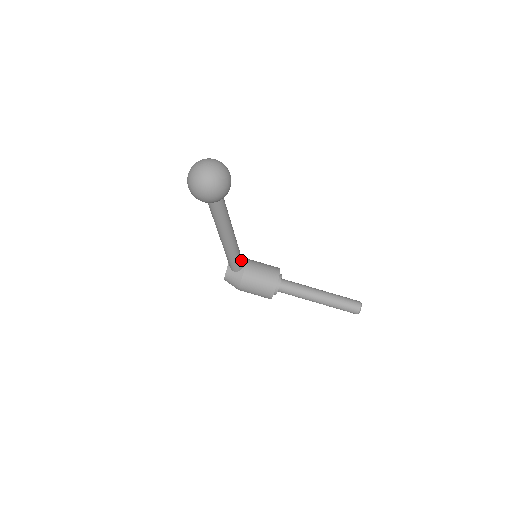
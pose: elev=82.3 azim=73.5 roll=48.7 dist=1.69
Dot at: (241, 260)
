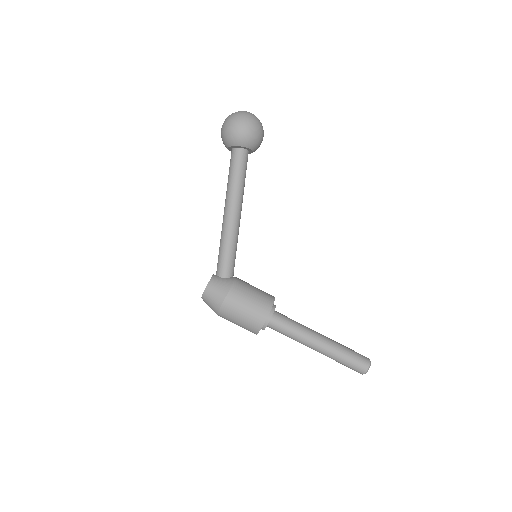
Dot at: (234, 264)
